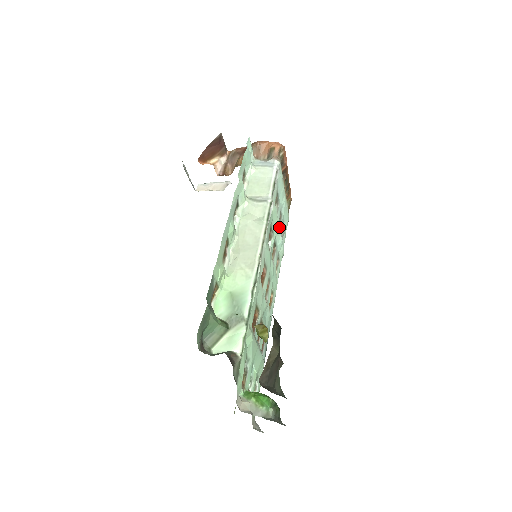
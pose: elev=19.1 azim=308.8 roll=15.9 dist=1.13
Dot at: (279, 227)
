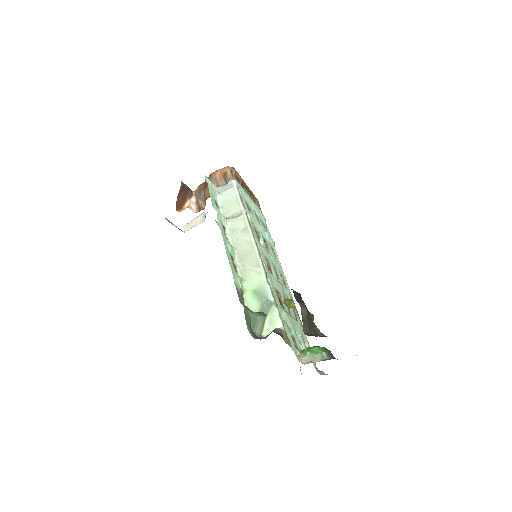
Dot at: (261, 226)
